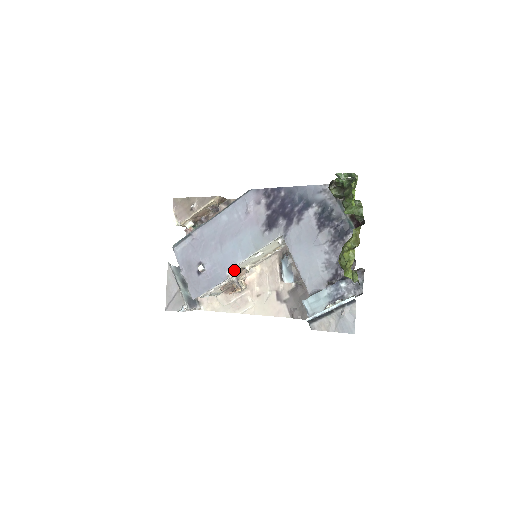
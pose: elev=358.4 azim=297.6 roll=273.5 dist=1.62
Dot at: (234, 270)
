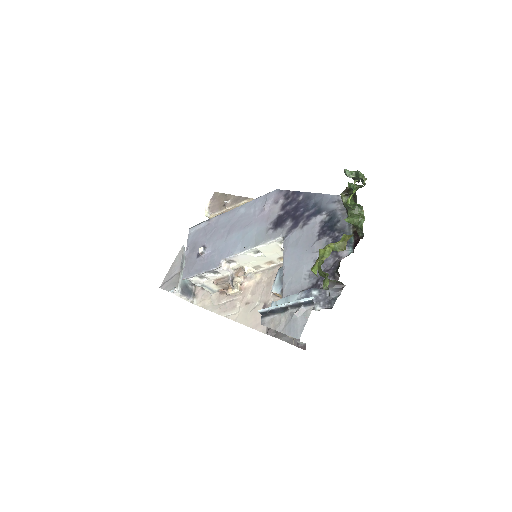
Dot at: (232, 265)
